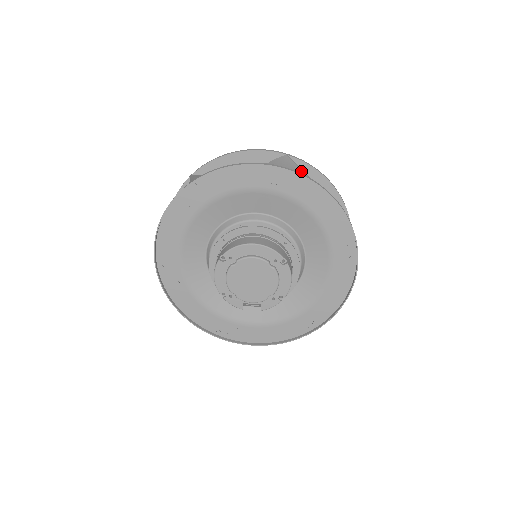
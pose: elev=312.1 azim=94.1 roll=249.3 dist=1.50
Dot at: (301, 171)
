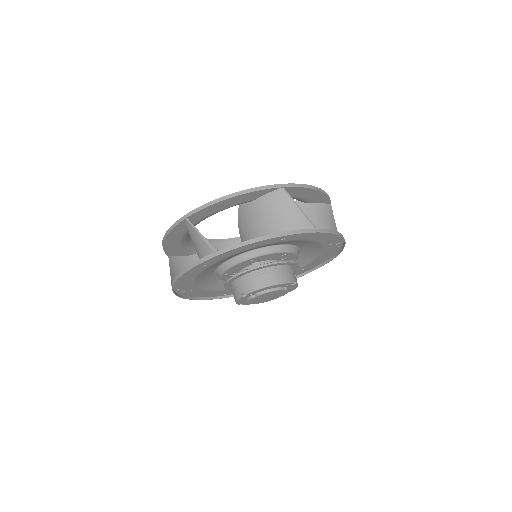
Dot at: (305, 218)
